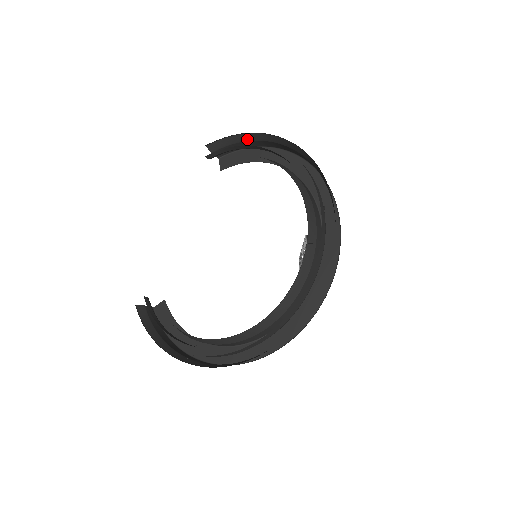
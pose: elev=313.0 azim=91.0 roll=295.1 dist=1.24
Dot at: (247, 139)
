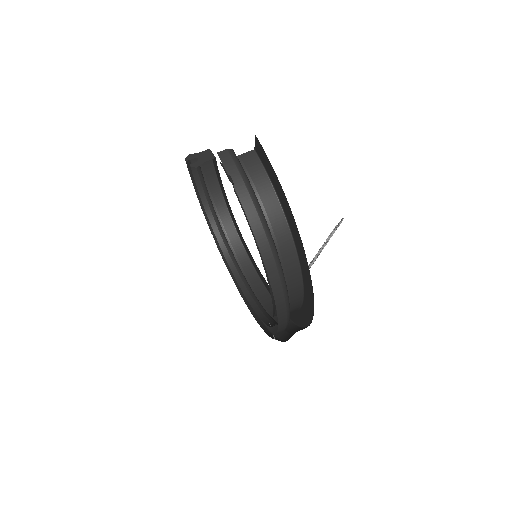
Dot at: occluded
